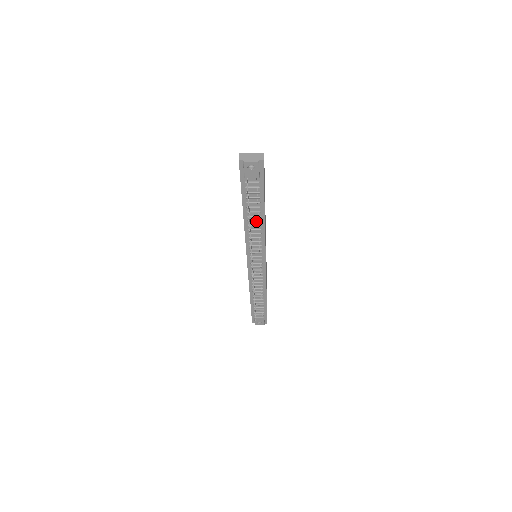
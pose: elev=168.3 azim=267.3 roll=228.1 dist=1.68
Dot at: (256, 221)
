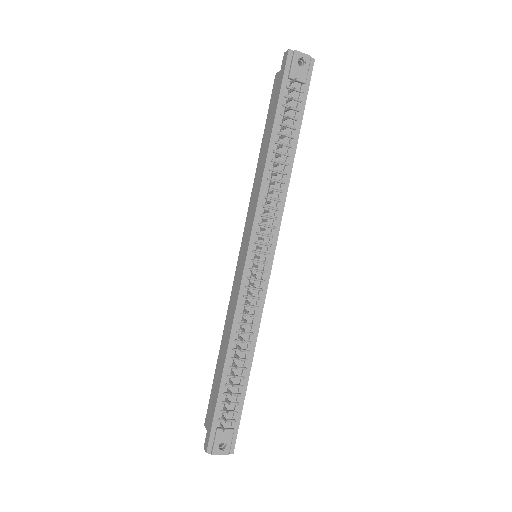
Dot at: (283, 163)
